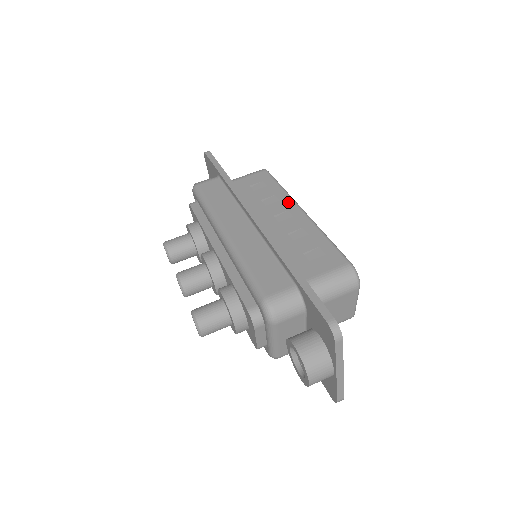
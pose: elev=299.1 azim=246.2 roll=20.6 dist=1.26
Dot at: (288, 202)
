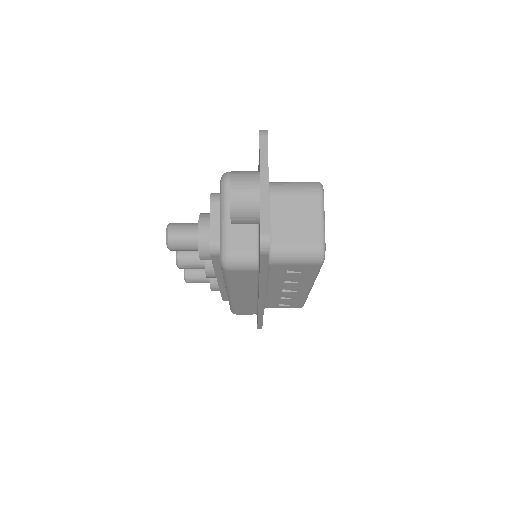
Dot at: occluded
